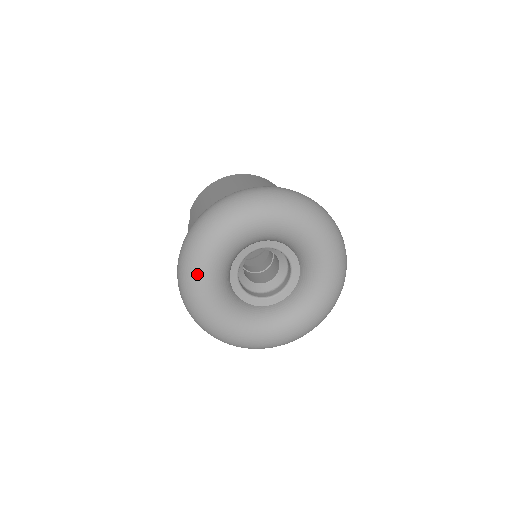
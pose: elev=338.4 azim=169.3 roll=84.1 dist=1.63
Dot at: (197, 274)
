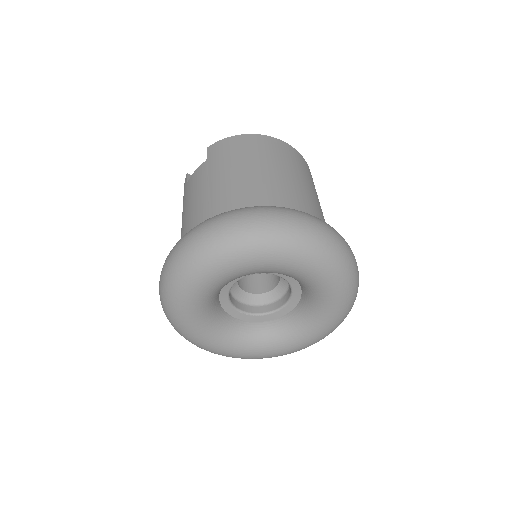
Dot at: (197, 277)
